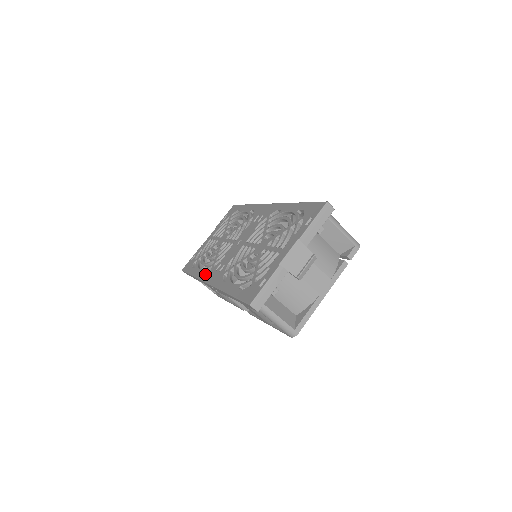
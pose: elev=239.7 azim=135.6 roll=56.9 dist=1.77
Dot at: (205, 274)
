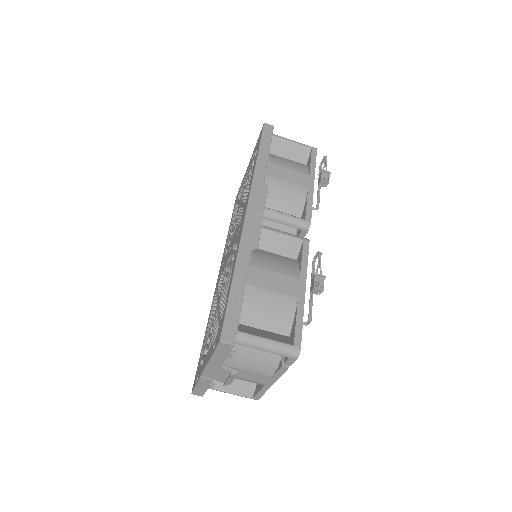
Dot at: (223, 256)
